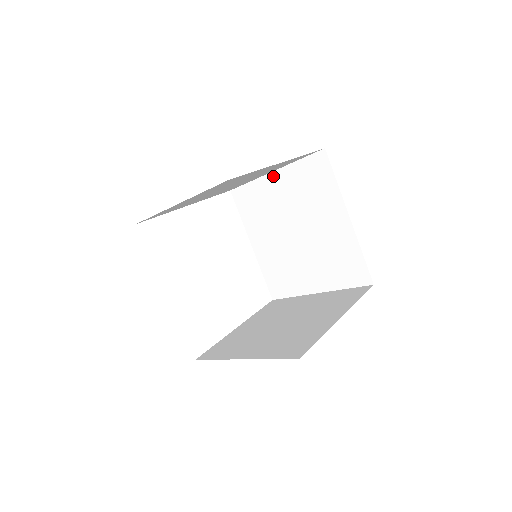
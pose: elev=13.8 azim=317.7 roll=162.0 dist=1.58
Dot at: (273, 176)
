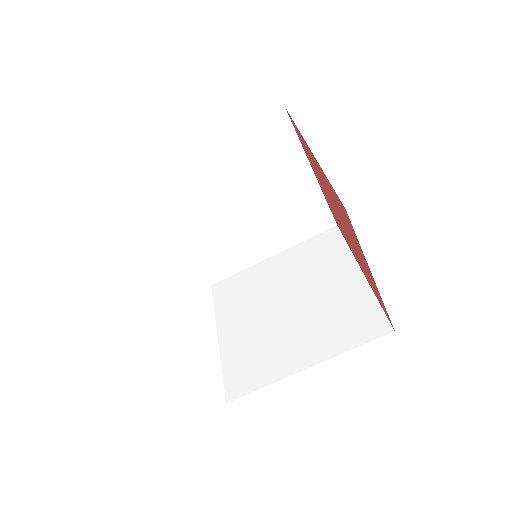
Dot at: (272, 259)
